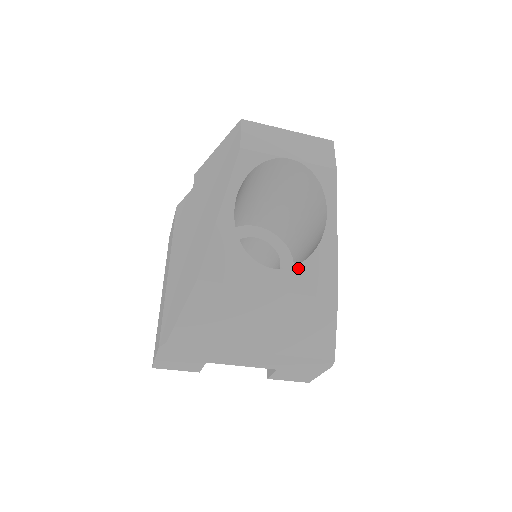
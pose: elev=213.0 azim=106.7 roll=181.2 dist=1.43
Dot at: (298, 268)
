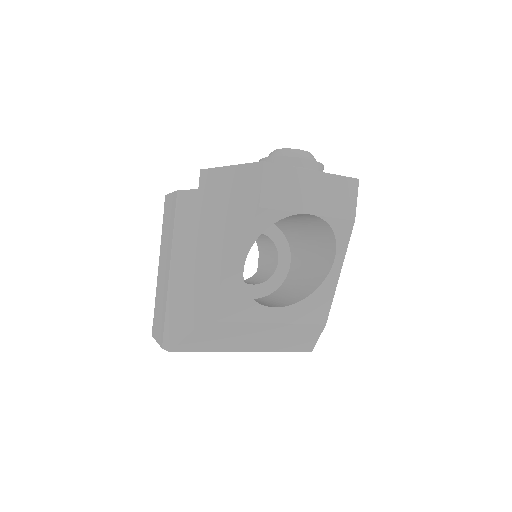
Dot at: (296, 305)
